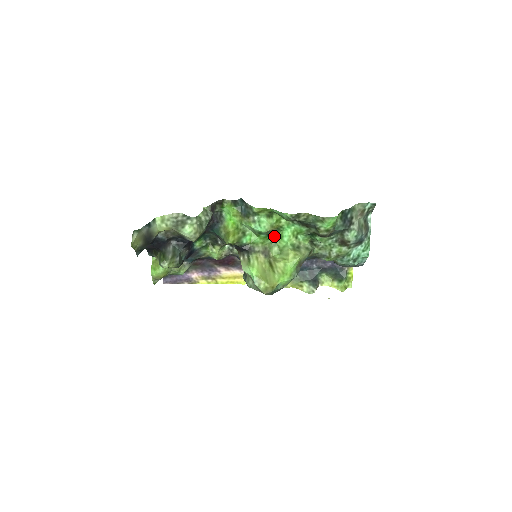
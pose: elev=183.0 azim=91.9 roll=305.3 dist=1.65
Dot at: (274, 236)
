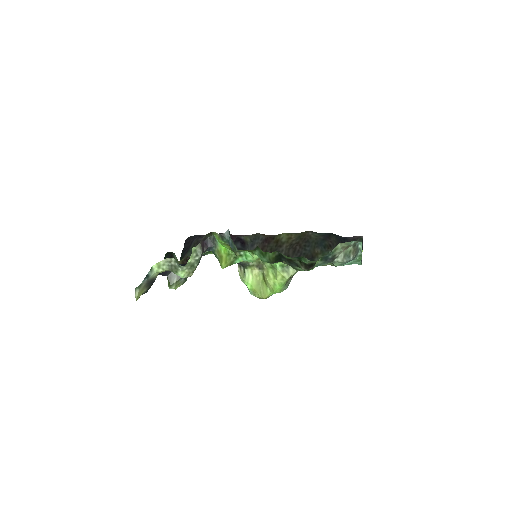
Dot at: occluded
